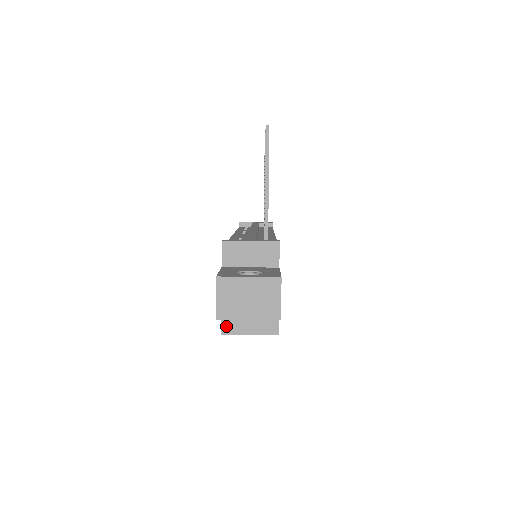
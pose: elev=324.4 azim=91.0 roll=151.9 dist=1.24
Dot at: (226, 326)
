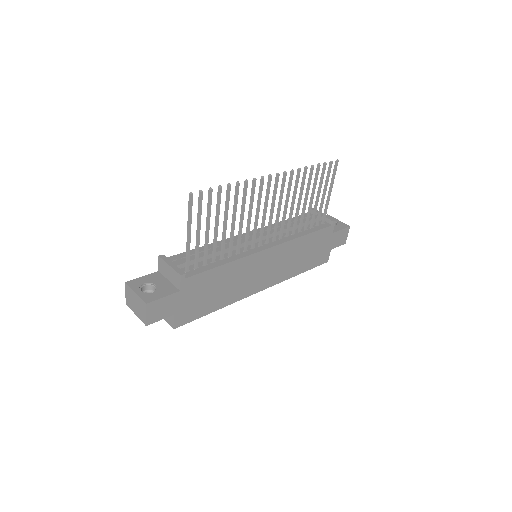
Dot at: occluded
